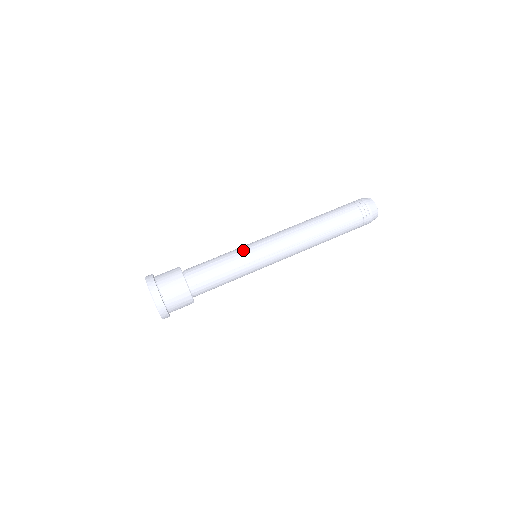
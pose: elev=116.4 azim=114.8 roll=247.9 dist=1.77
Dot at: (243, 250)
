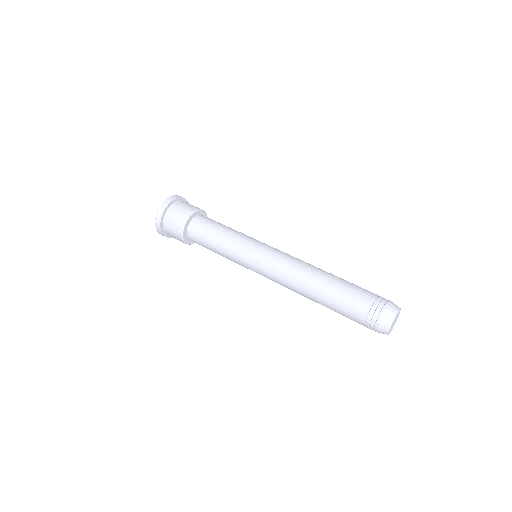
Dot at: (246, 239)
